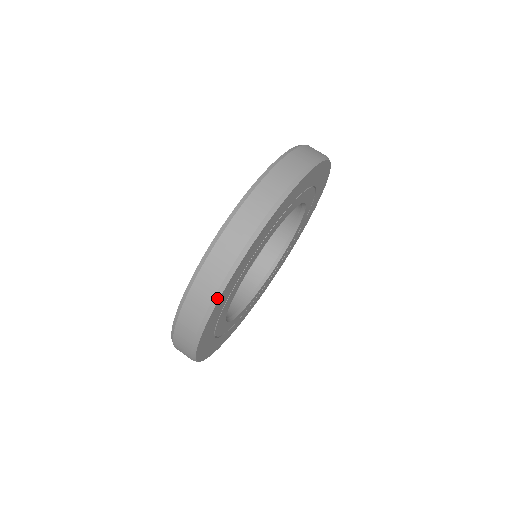
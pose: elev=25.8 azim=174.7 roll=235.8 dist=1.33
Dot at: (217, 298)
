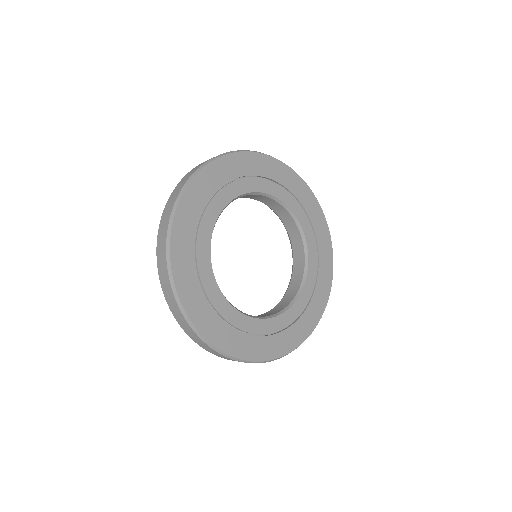
Dot at: (176, 206)
